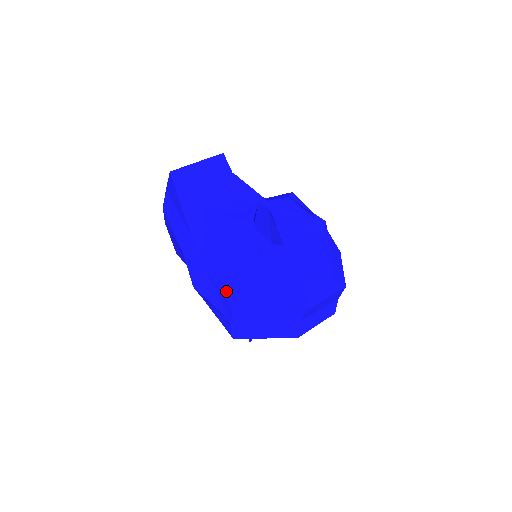
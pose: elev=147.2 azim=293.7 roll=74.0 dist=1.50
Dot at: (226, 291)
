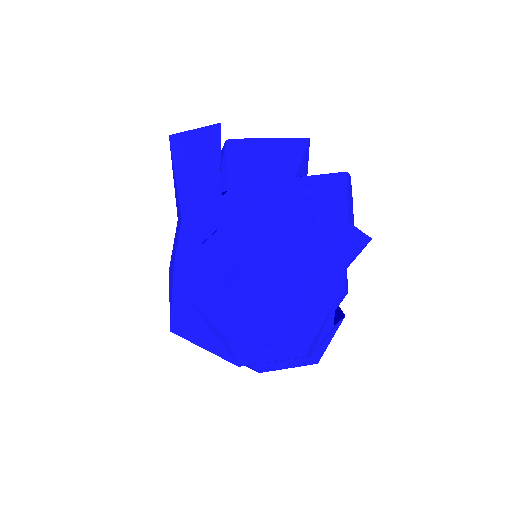
Dot at: (170, 307)
